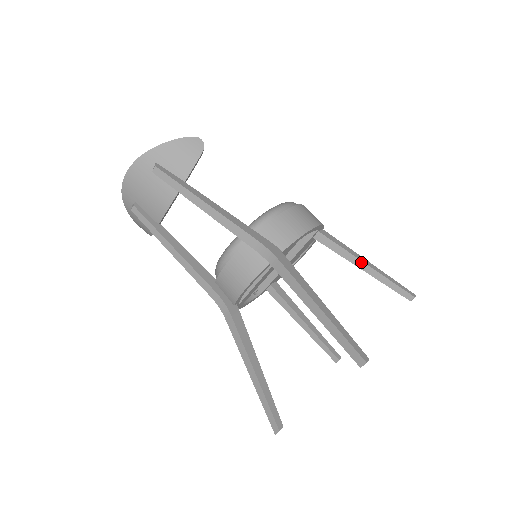
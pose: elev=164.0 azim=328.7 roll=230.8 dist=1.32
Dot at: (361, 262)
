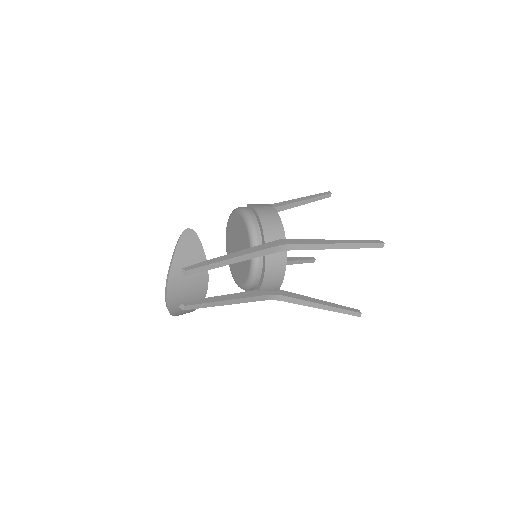
Dot at: (297, 203)
